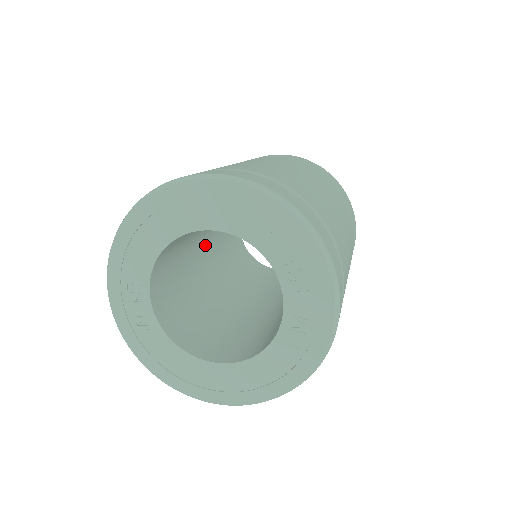
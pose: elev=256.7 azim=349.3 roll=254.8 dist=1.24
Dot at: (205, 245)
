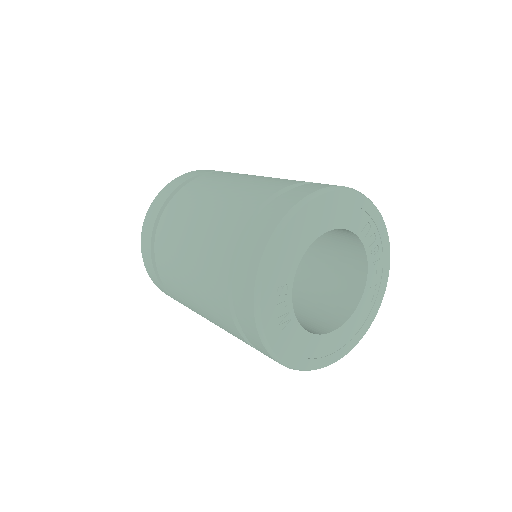
Dot at: occluded
